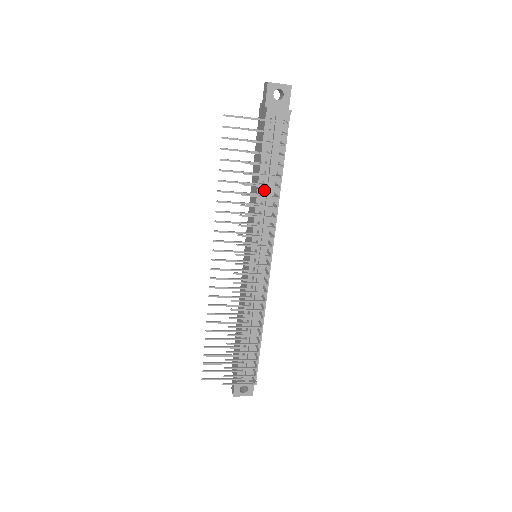
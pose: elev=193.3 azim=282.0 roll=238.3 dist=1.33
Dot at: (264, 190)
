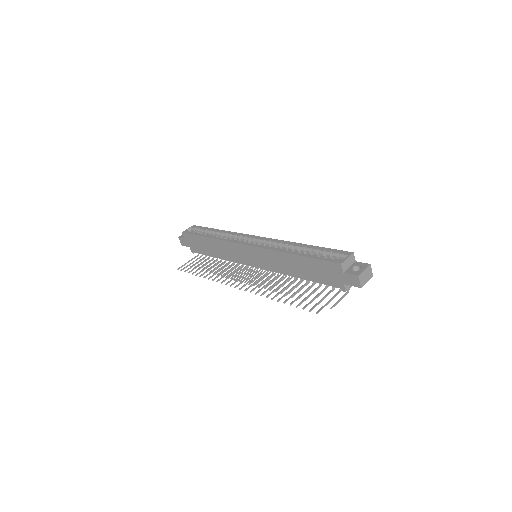
Dot at: occluded
